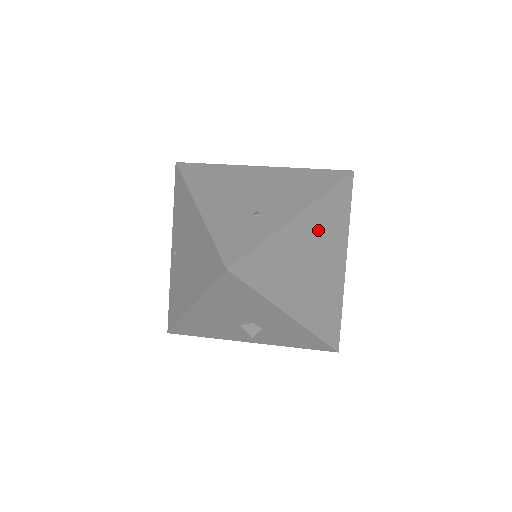
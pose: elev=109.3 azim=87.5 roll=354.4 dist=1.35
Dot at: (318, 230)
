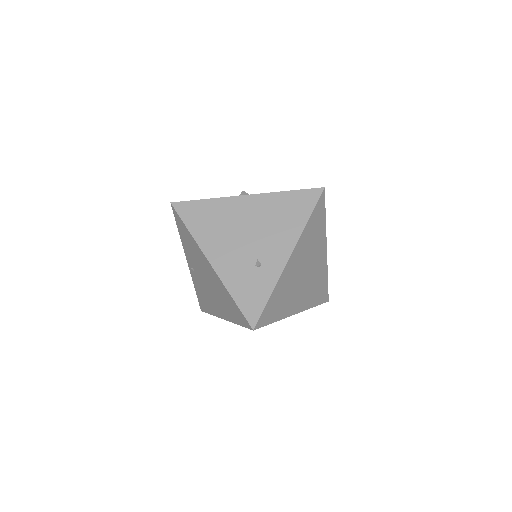
Dot at: (305, 251)
